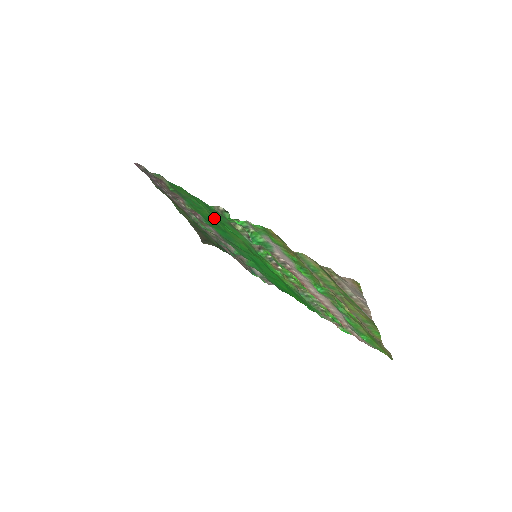
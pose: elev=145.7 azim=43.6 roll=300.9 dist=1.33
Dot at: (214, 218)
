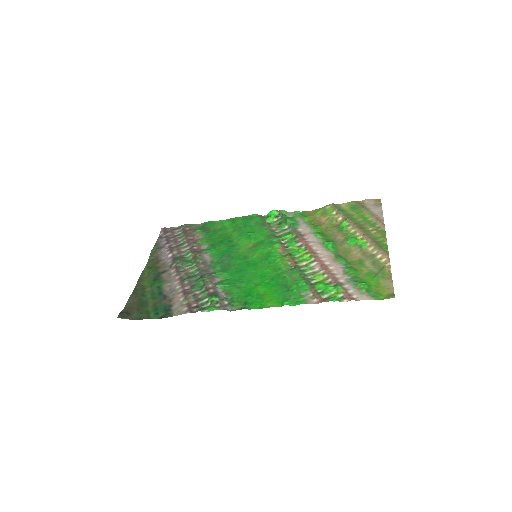
Dot at: (235, 235)
